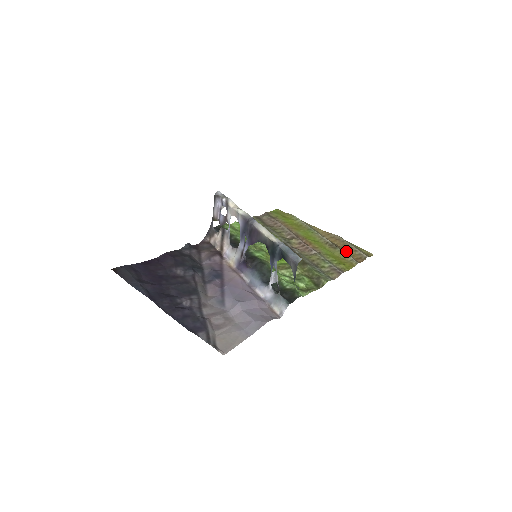
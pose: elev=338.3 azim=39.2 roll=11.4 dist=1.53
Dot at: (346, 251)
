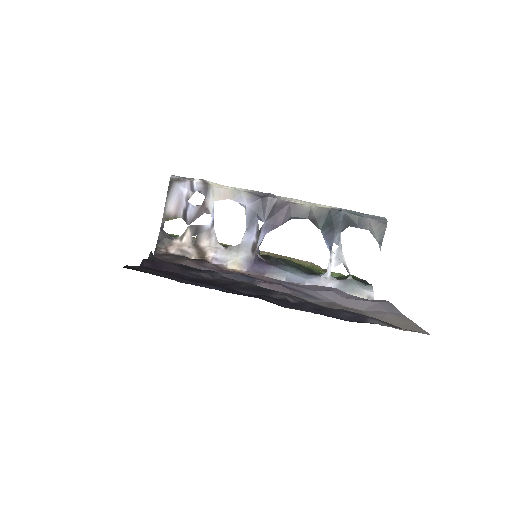
Dot at: occluded
